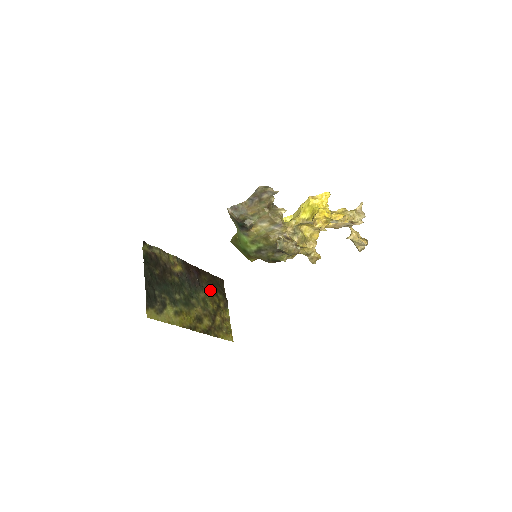
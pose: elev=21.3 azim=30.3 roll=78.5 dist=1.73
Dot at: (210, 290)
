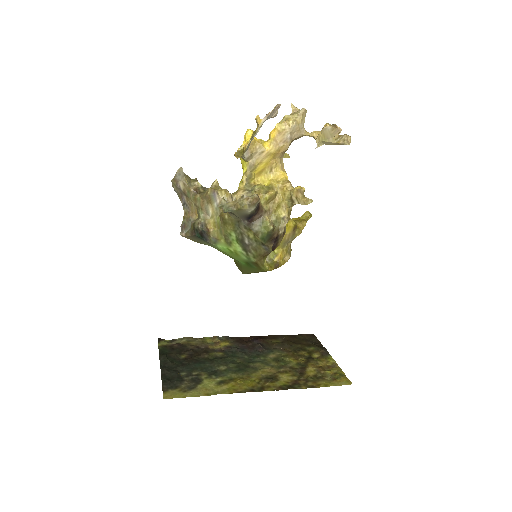
Dot at: (289, 349)
